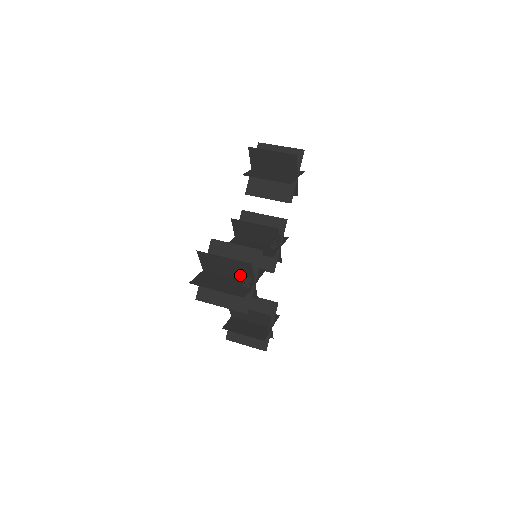
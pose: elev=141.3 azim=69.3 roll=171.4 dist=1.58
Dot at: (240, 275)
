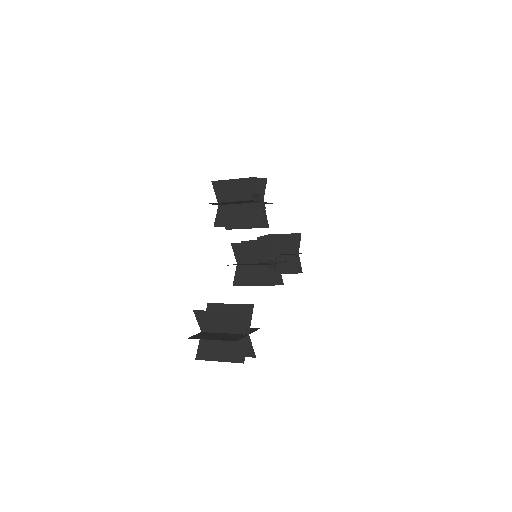
Dot at: occluded
